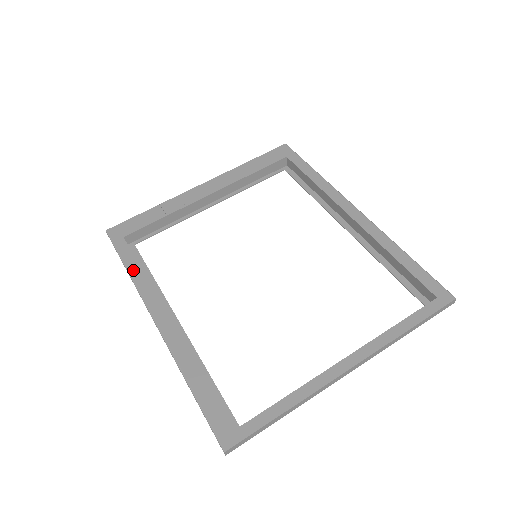
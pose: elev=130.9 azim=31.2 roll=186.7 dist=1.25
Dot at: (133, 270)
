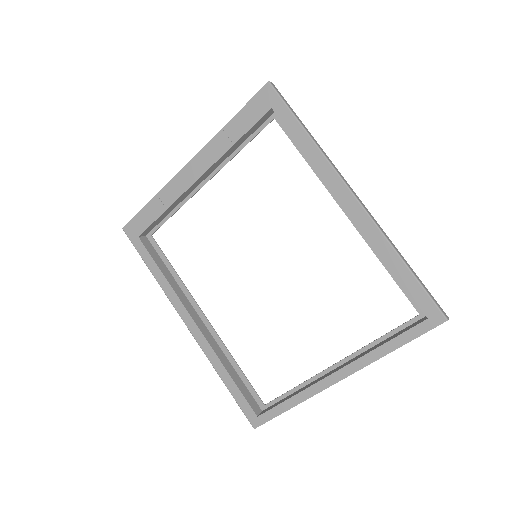
Dot at: (157, 275)
